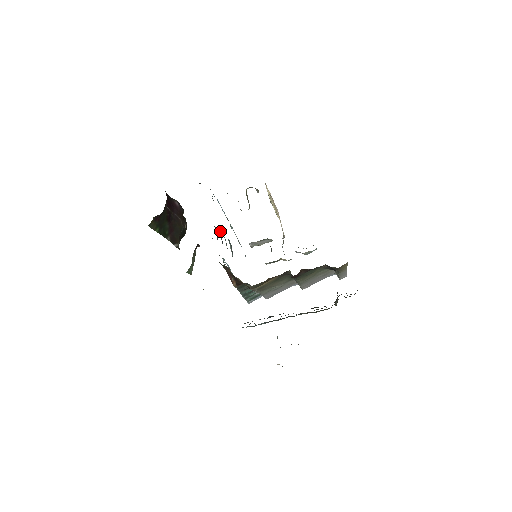
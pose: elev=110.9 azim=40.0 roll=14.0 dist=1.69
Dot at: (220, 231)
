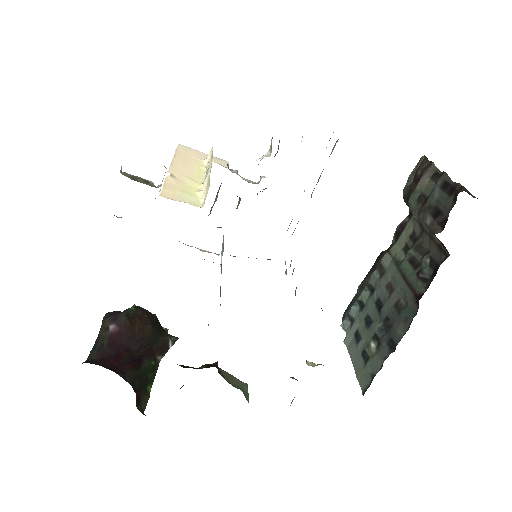
Dot at: occluded
